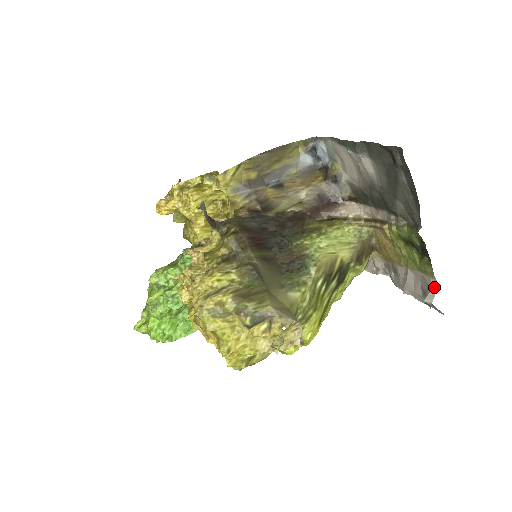
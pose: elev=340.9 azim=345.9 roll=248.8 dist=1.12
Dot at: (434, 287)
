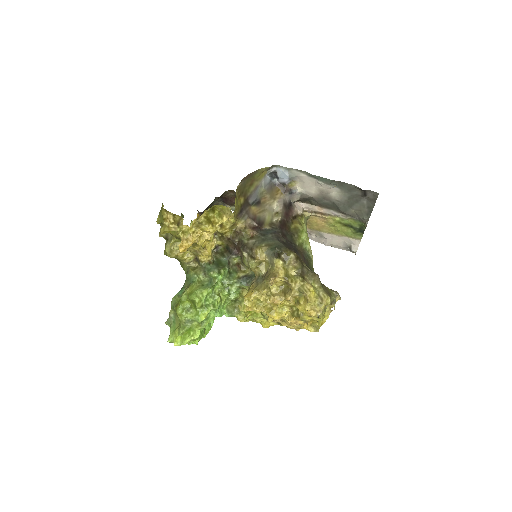
Dot at: (358, 244)
